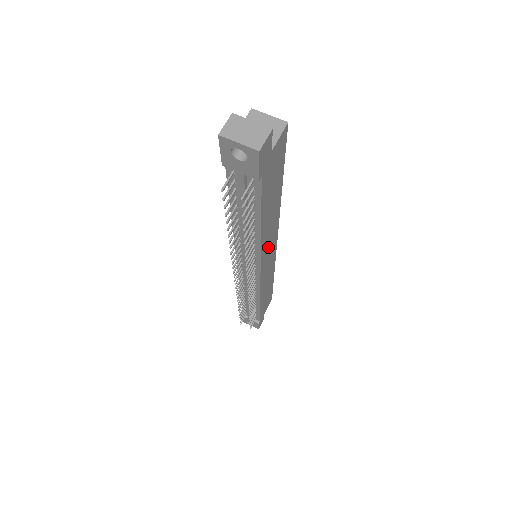
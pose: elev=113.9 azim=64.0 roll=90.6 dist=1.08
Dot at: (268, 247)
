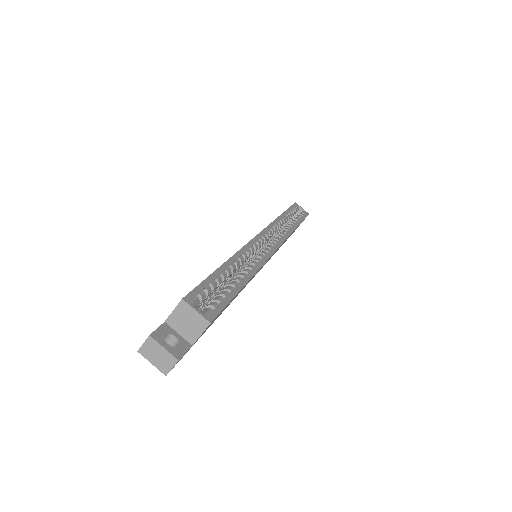
Dot at: occluded
